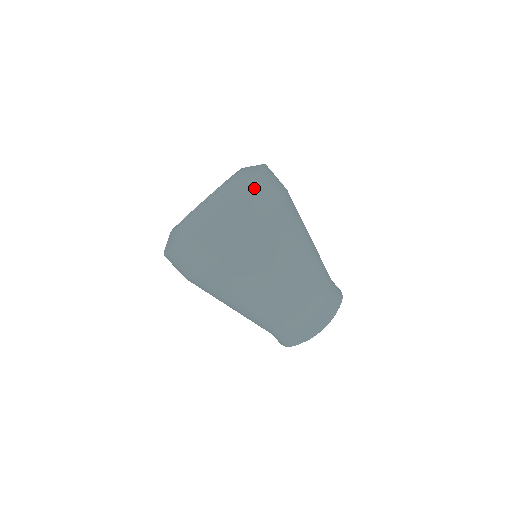
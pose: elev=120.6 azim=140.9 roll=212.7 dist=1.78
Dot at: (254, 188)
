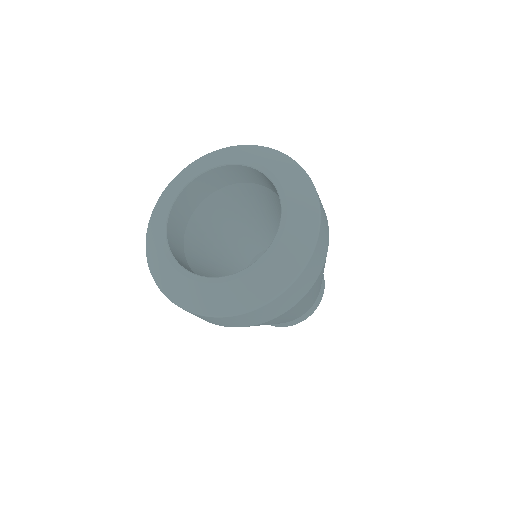
Dot at: (278, 301)
